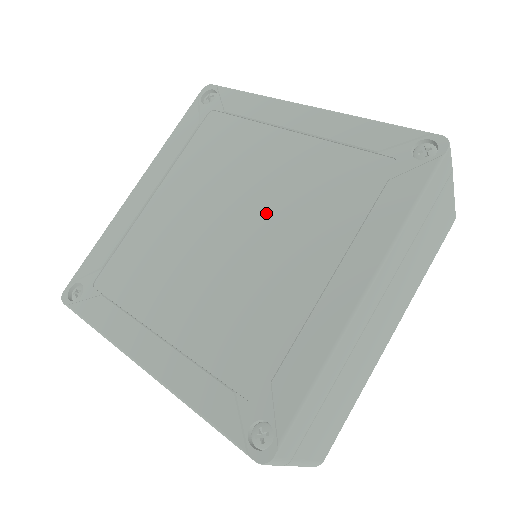
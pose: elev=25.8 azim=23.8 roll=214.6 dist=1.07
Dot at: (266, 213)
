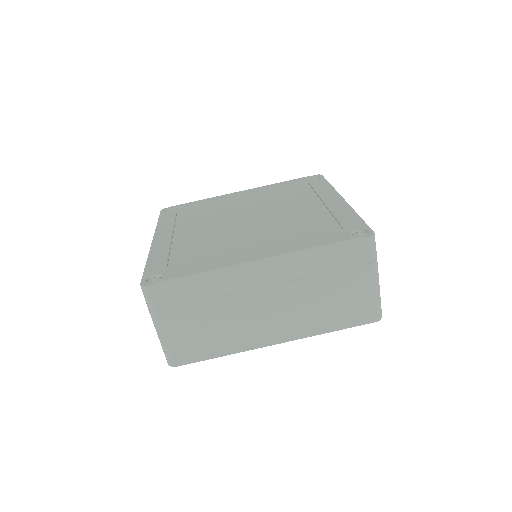
Dot at: (269, 222)
